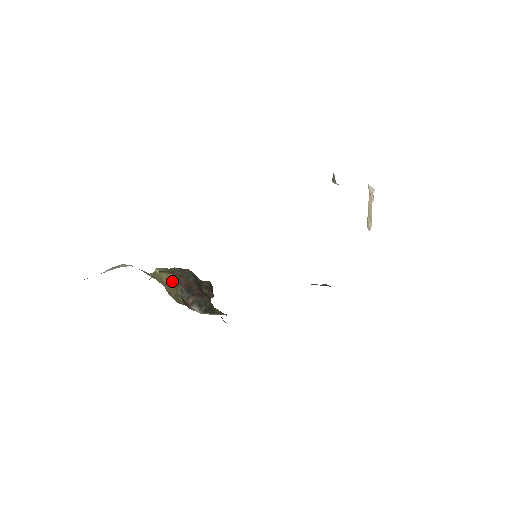
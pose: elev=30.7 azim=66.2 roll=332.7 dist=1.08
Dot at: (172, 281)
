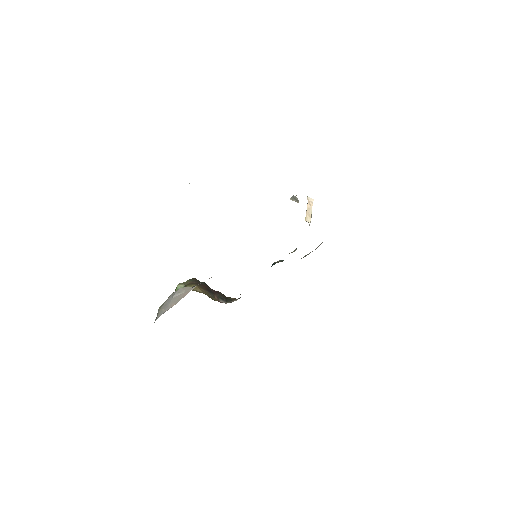
Dot at: (200, 289)
